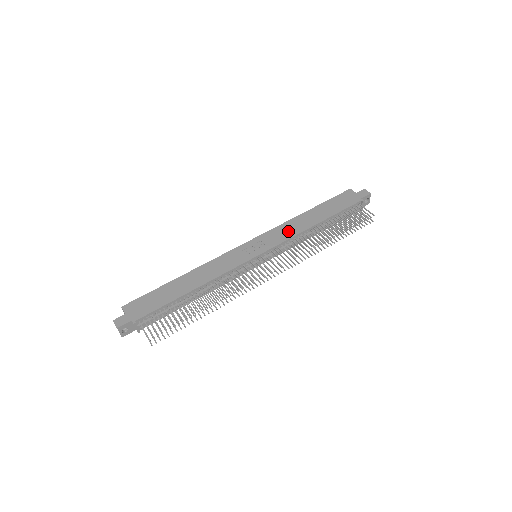
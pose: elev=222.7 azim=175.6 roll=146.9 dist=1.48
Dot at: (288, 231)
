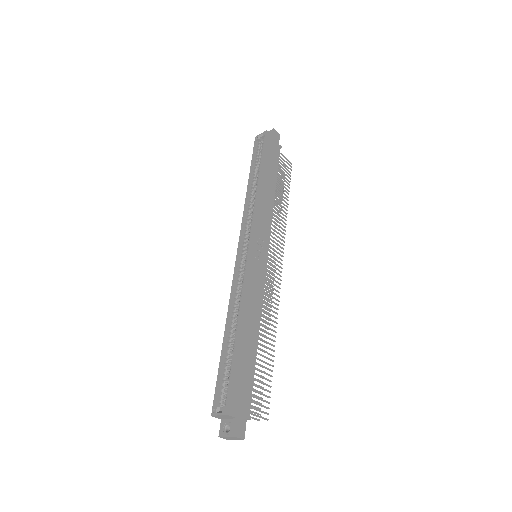
Dot at: (266, 213)
